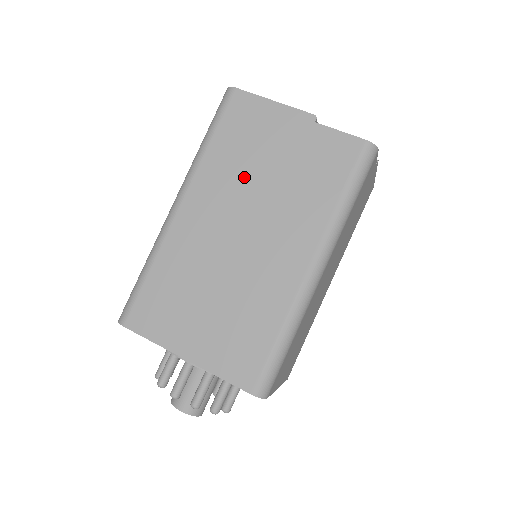
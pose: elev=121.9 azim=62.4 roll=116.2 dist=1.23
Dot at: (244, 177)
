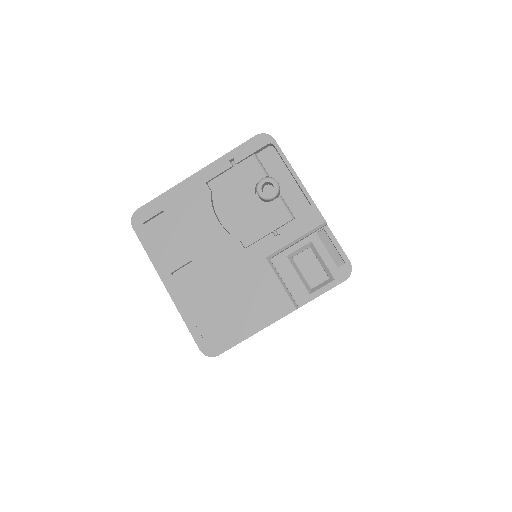
Dot at: occluded
